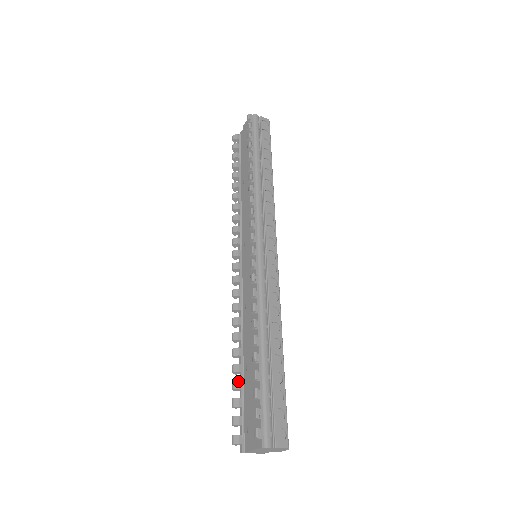
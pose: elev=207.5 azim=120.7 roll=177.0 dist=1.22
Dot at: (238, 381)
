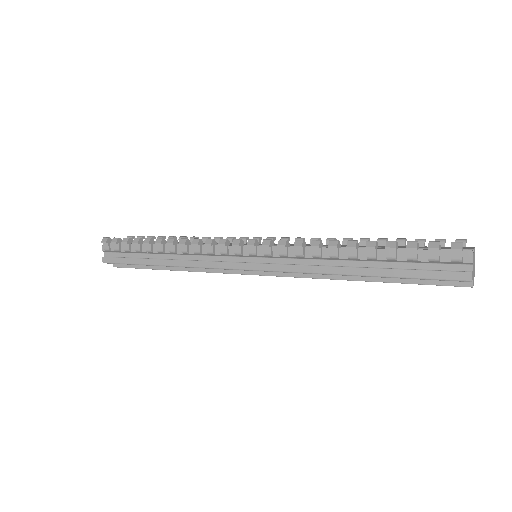
Dot at: occluded
